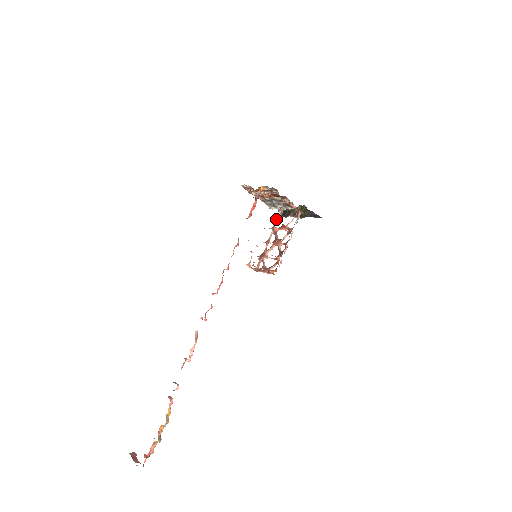
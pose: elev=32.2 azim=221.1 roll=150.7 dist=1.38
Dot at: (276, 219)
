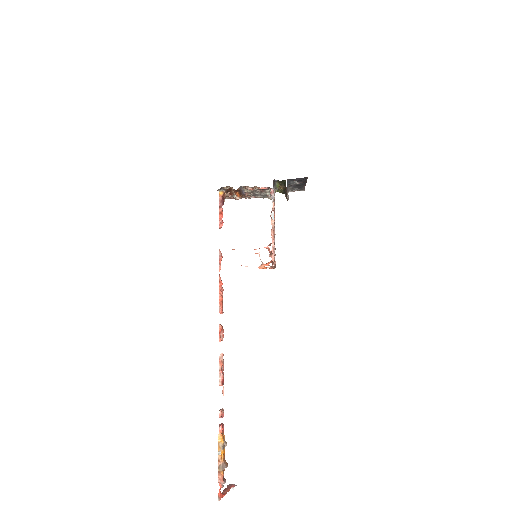
Dot at: occluded
